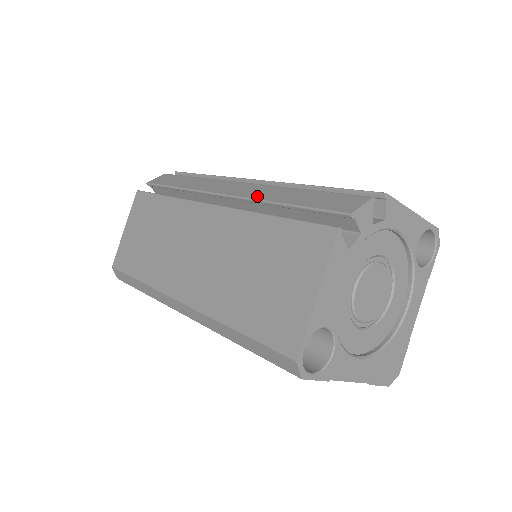
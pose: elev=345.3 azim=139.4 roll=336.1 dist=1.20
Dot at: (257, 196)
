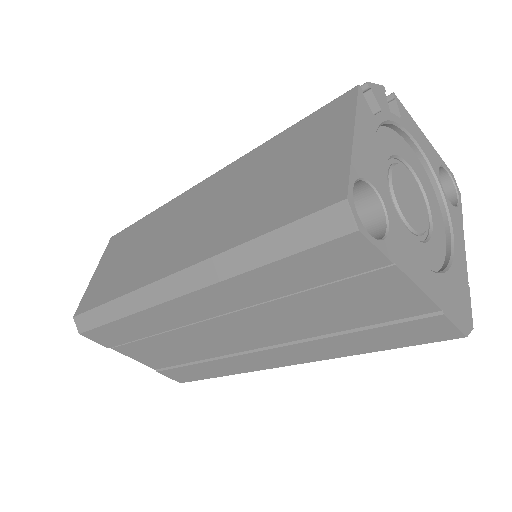
Dot at: occluded
